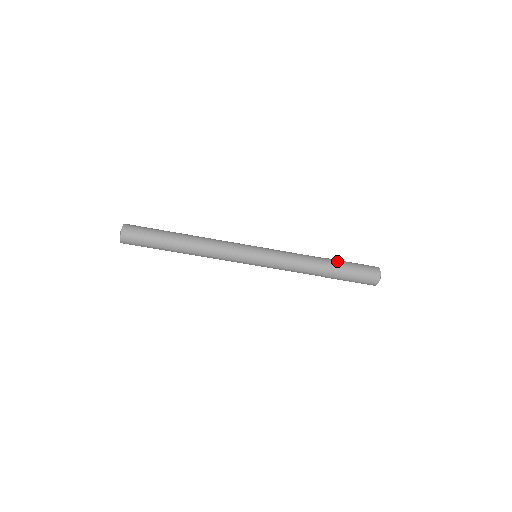
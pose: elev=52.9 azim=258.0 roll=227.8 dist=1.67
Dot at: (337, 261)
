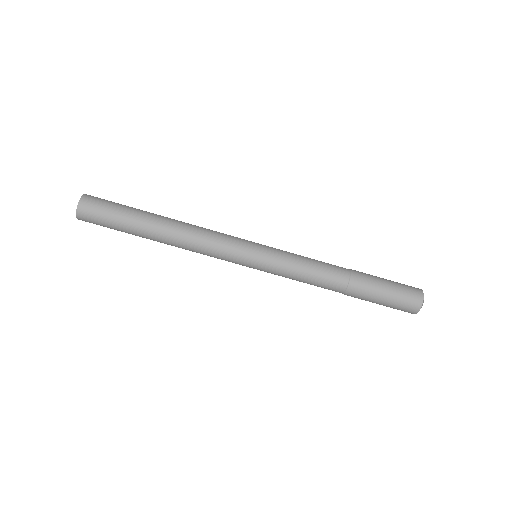
Dot at: occluded
